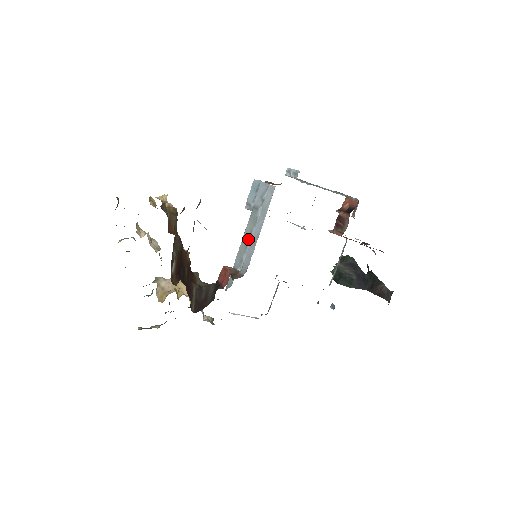
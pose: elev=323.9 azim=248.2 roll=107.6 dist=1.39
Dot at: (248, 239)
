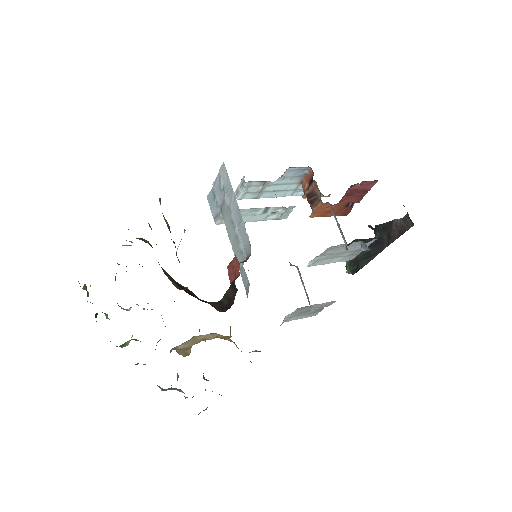
Dot at: (234, 230)
